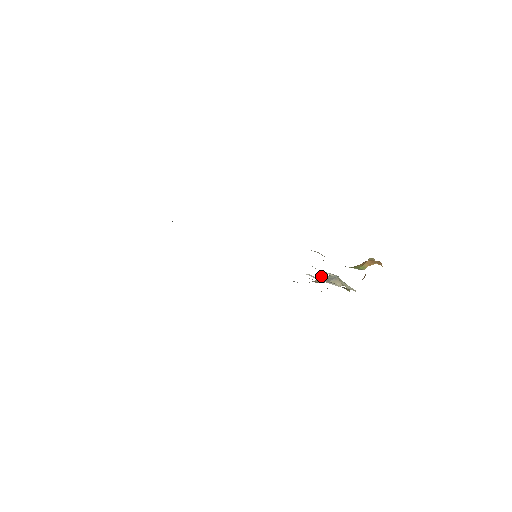
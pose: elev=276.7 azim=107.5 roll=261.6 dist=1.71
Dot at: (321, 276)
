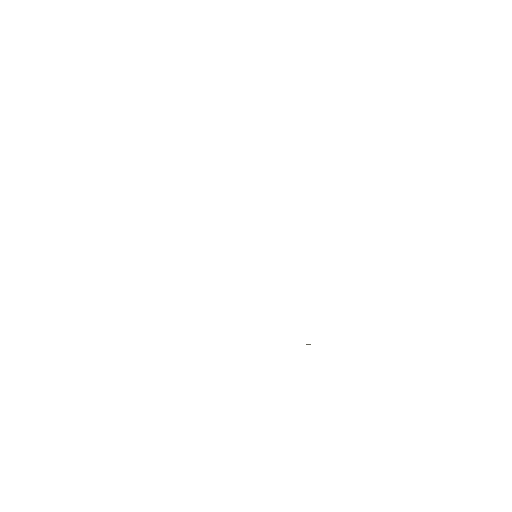
Dot at: (308, 344)
